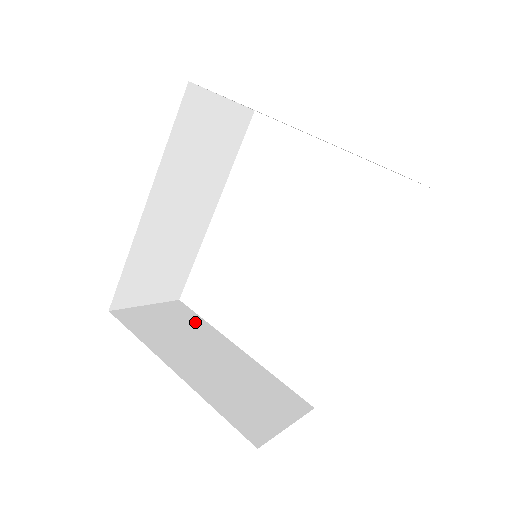
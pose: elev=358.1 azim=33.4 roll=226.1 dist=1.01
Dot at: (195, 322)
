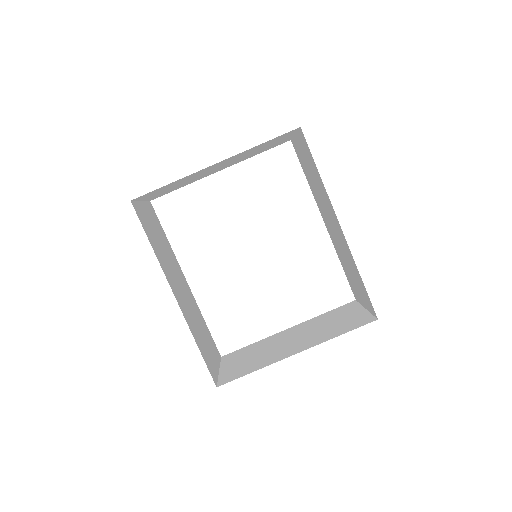
Dot at: (250, 348)
